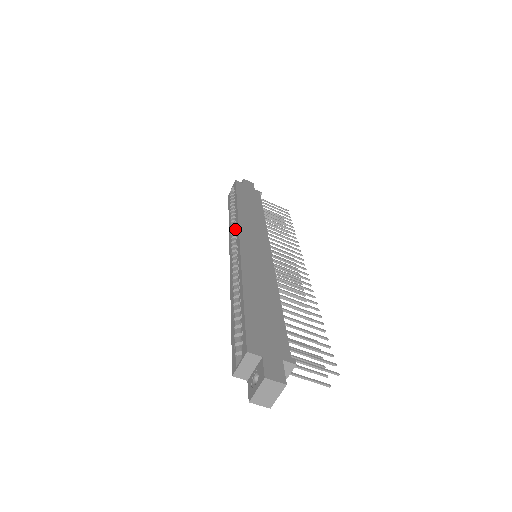
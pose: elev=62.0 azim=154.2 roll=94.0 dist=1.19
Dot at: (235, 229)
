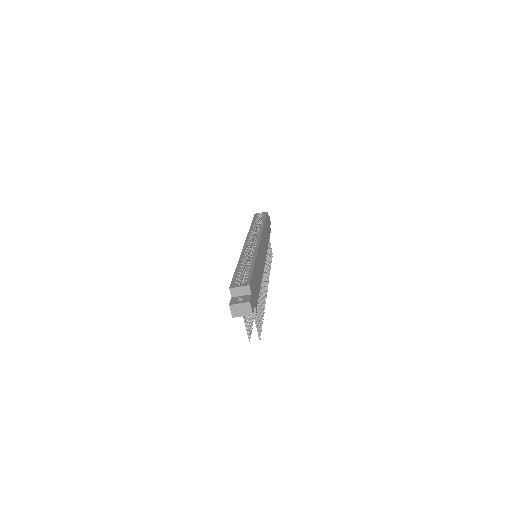
Dot at: occluded
